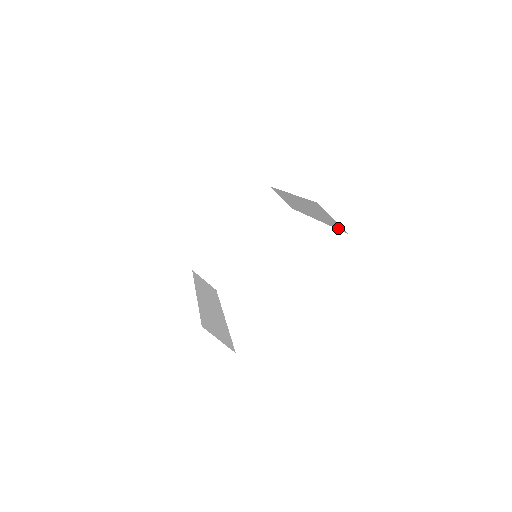
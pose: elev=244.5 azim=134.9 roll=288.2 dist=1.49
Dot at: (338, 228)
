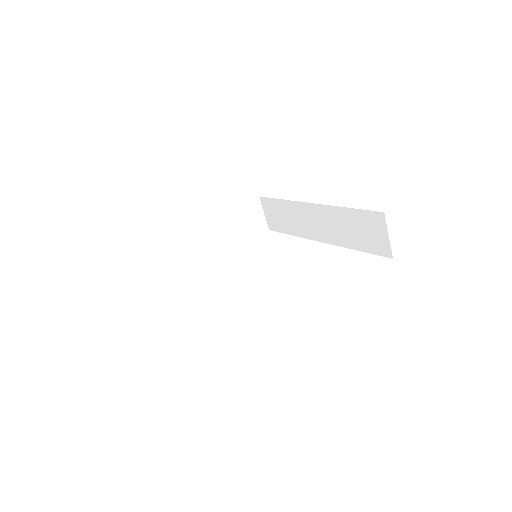
Dot at: (376, 251)
